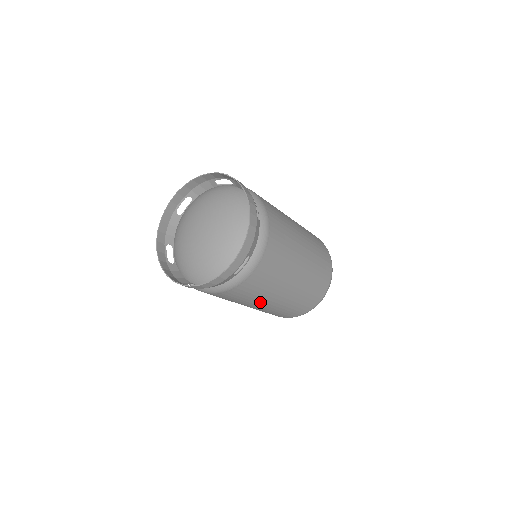
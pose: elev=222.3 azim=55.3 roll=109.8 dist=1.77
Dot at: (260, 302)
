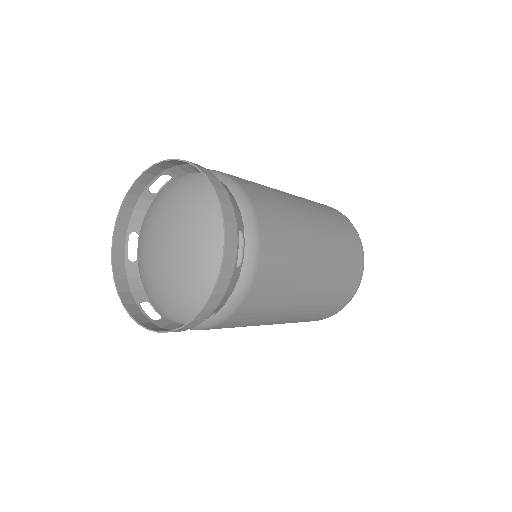
Dot at: (296, 298)
